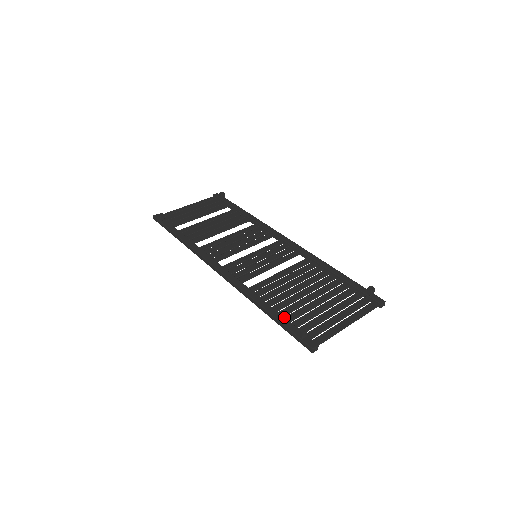
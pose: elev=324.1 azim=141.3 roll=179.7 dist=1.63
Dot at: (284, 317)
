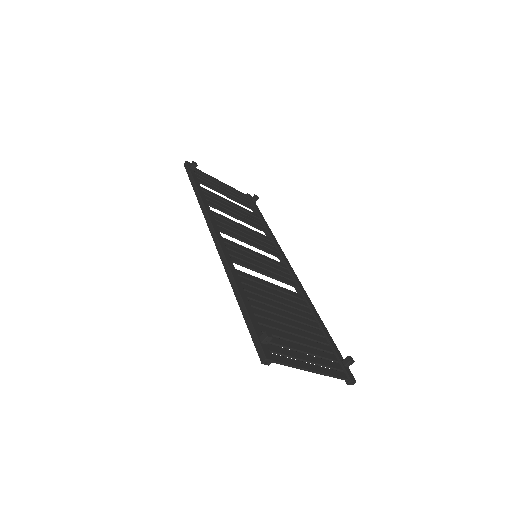
Dot at: (254, 313)
